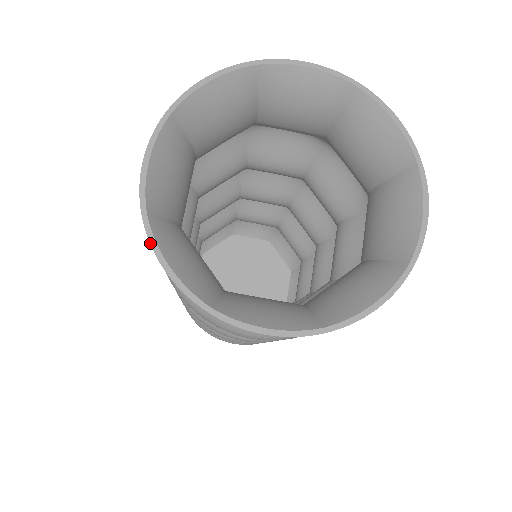
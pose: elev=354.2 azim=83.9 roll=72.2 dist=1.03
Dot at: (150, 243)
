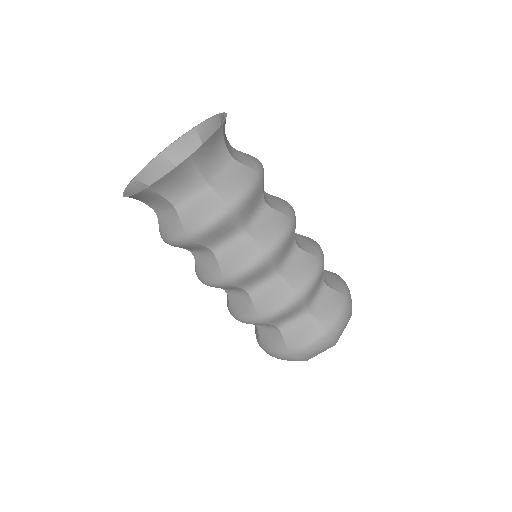
Dot at: (128, 185)
